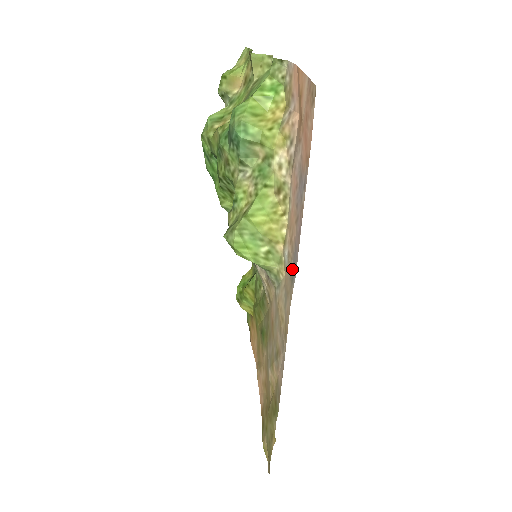
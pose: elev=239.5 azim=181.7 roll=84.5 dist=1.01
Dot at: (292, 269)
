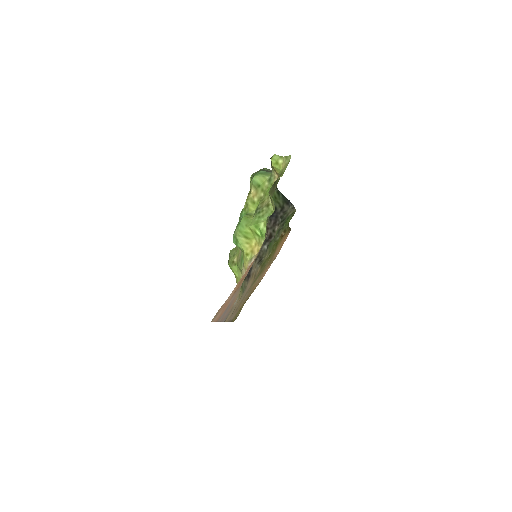
Dot at: occluded
